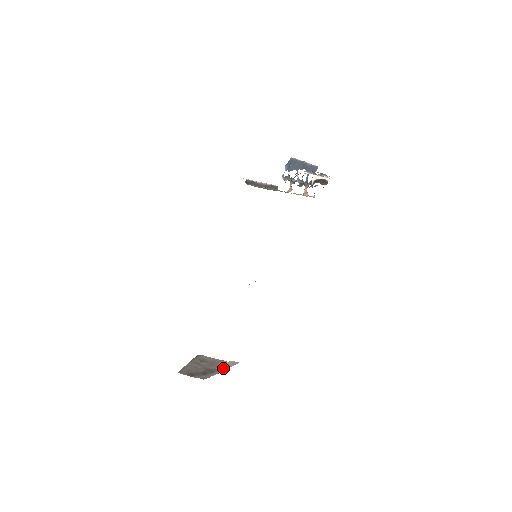
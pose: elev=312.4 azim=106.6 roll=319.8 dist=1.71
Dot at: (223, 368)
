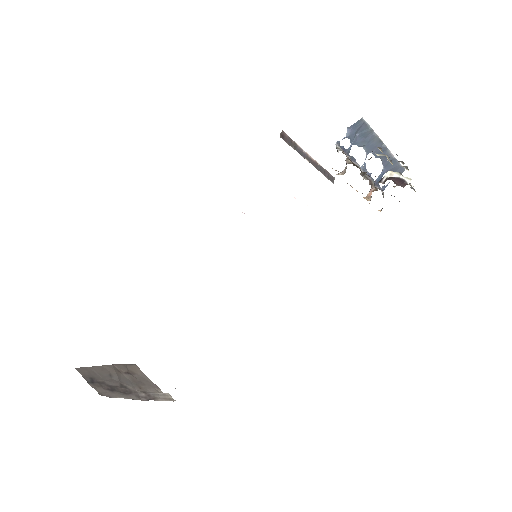
Dot at: (146, 396)
